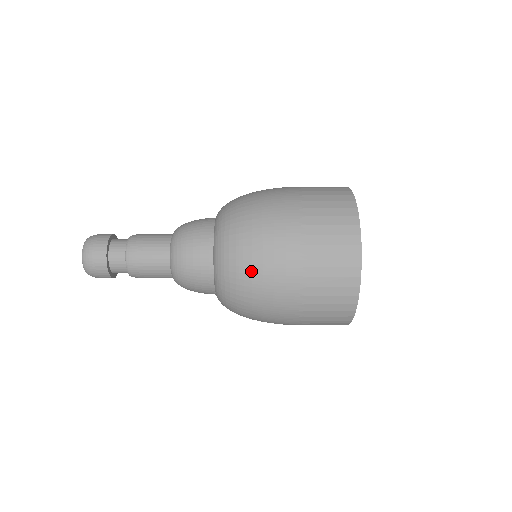
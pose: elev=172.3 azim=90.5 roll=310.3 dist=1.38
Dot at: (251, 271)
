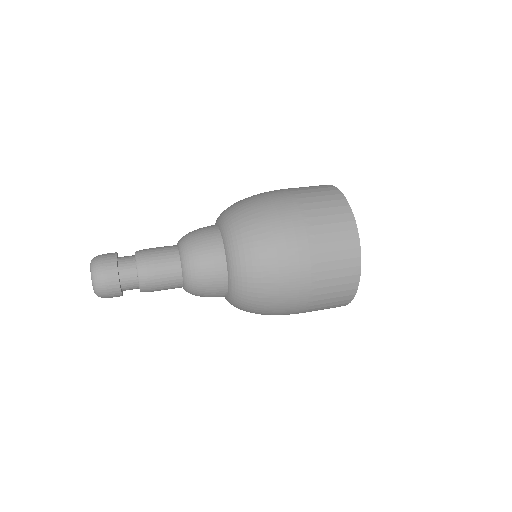
Dot at: (266, 256)
